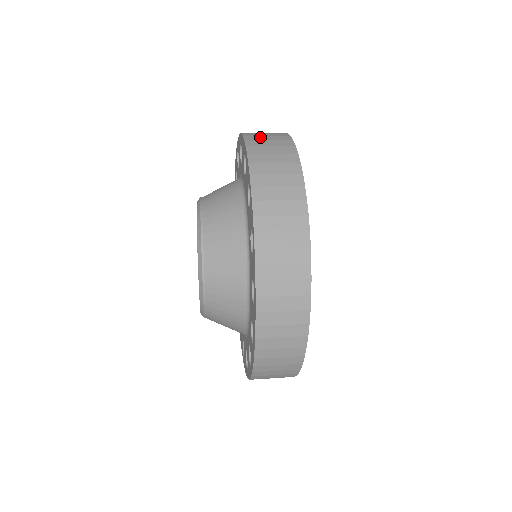
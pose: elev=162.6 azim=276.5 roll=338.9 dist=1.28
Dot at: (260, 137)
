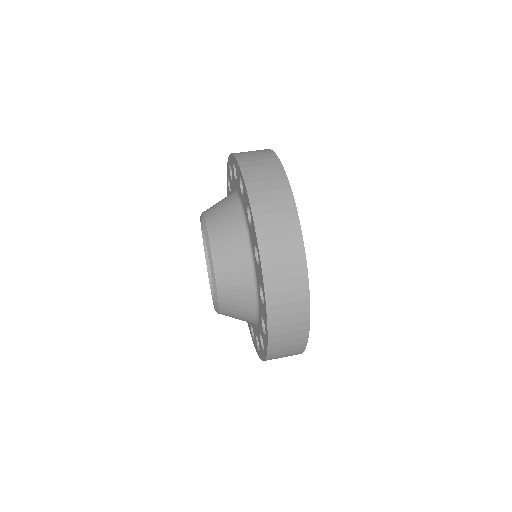
Dot at: (279, 283)
